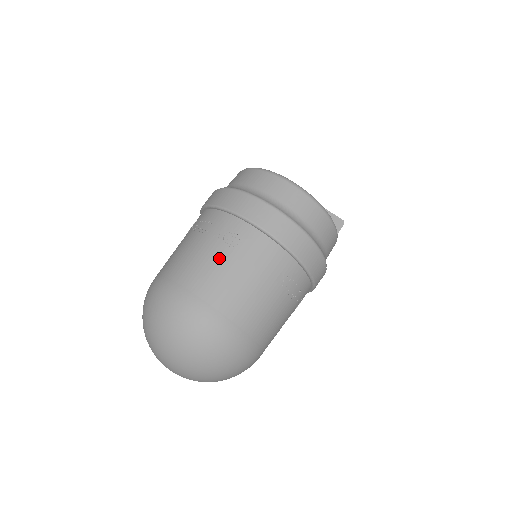
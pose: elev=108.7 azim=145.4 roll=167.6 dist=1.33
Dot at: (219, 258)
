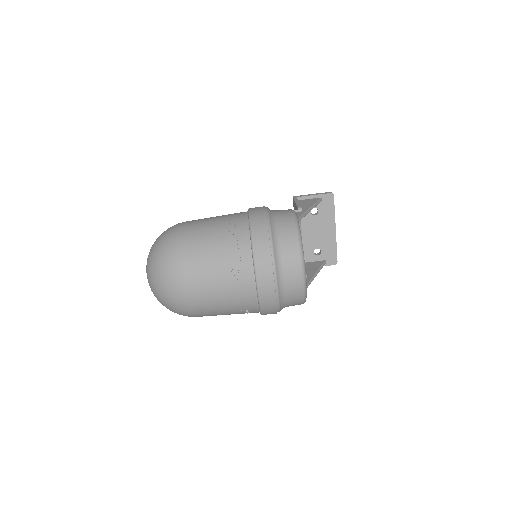
Dot at: (220, 276)
